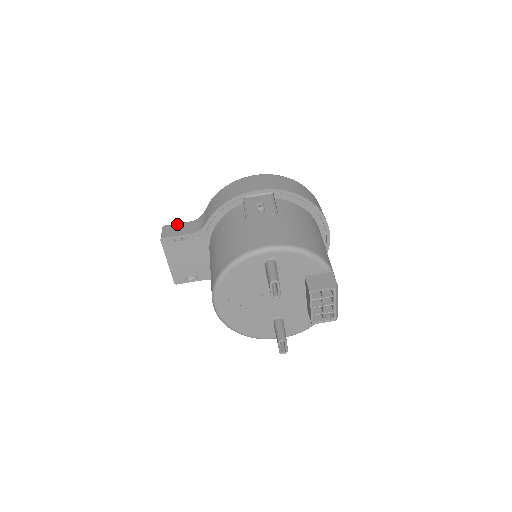
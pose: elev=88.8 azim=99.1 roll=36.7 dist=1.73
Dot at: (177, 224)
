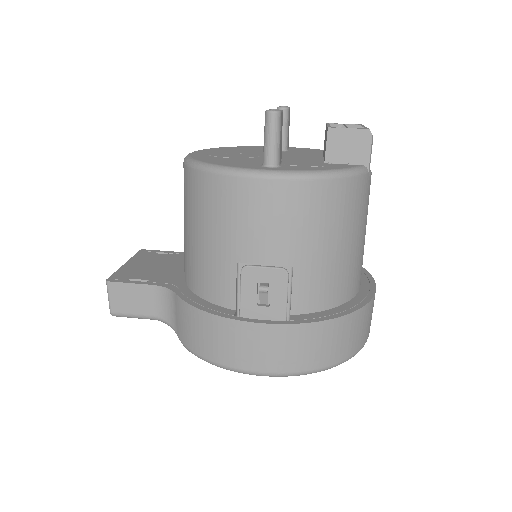
Dot at: occluded
